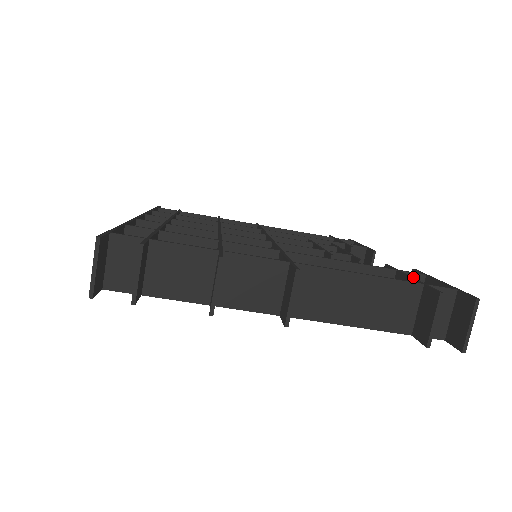
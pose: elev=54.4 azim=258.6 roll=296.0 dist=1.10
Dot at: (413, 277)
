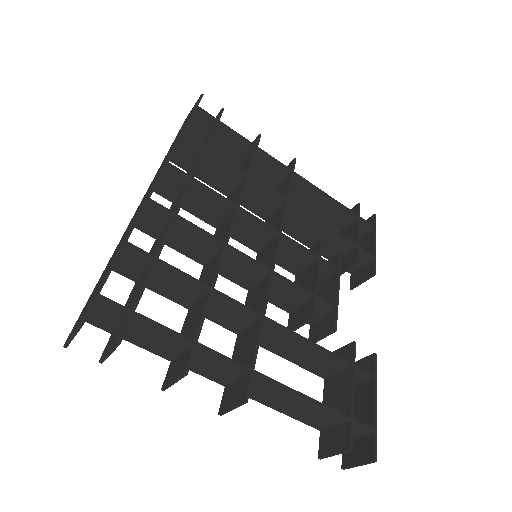
Dot at: occluded
